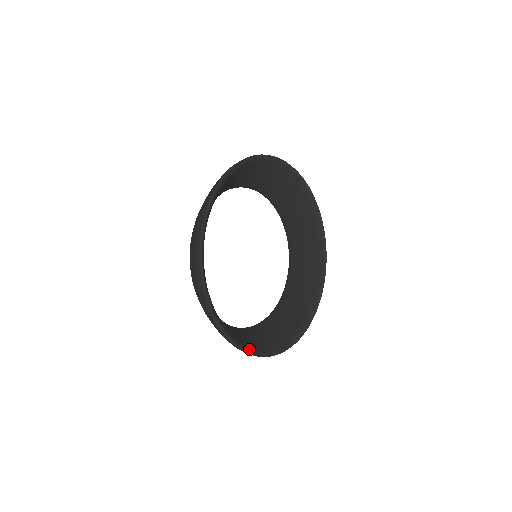
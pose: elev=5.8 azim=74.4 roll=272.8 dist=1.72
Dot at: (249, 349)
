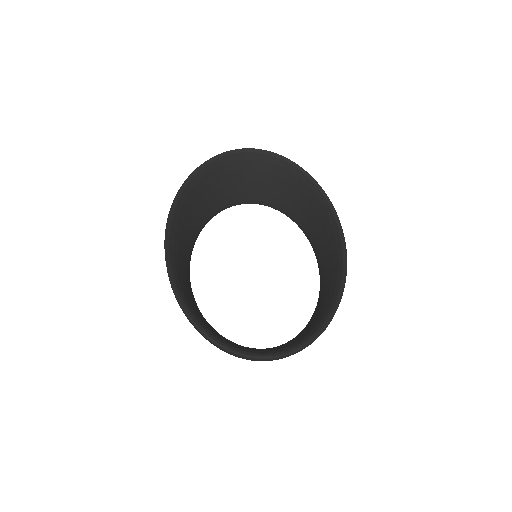
Dot at: (233, 347)
